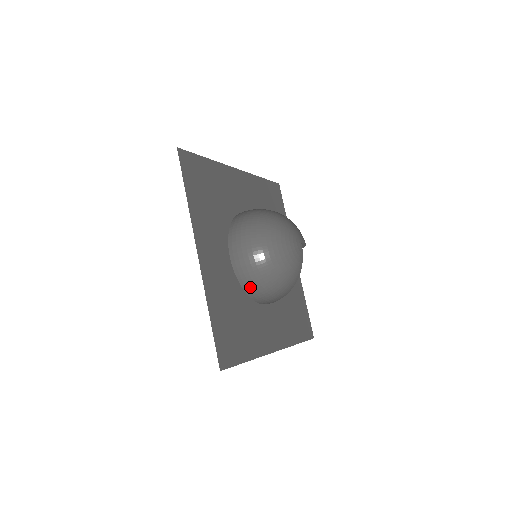
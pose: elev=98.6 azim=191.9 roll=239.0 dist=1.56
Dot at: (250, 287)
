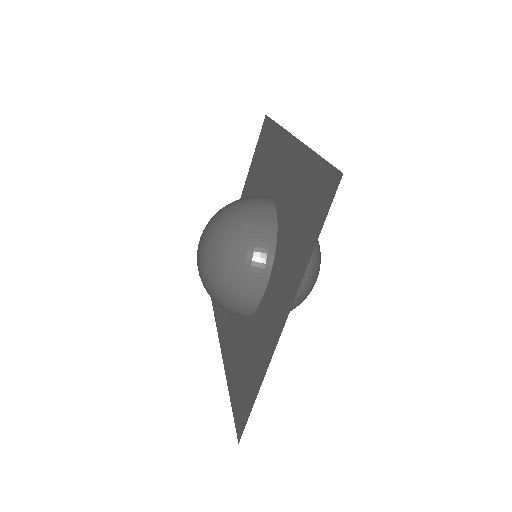
Dot at: occluded
